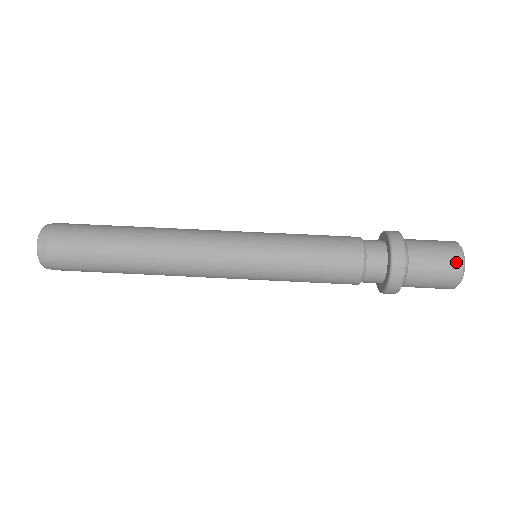
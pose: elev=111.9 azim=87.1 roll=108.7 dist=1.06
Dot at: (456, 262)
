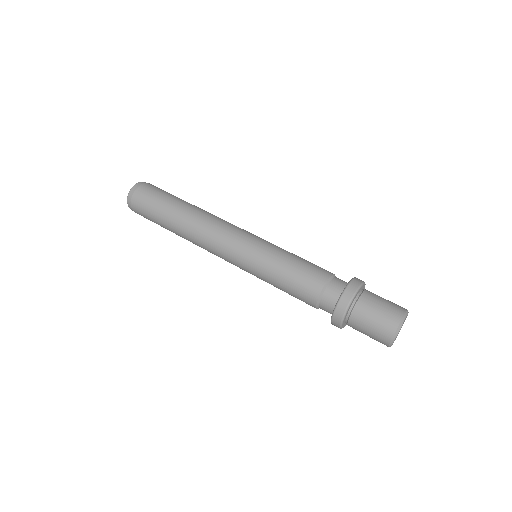
Dot at: (397, 314)
